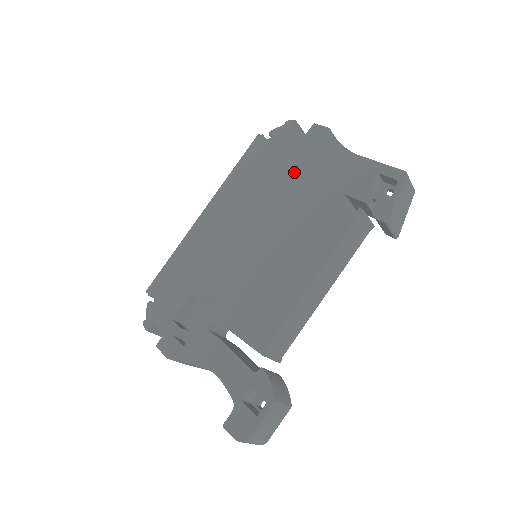
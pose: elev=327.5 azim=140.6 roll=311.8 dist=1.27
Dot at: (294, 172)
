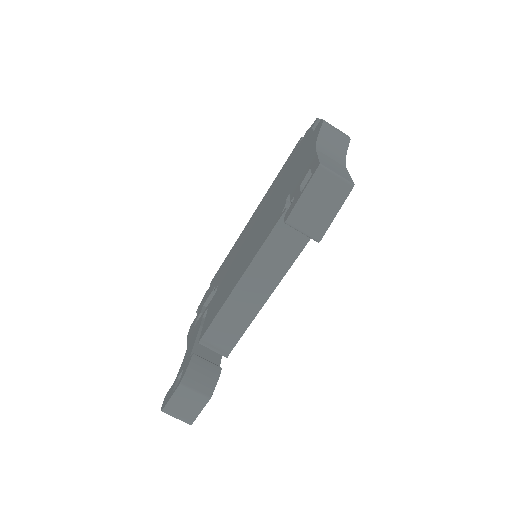
Dot at: (290, 172)
